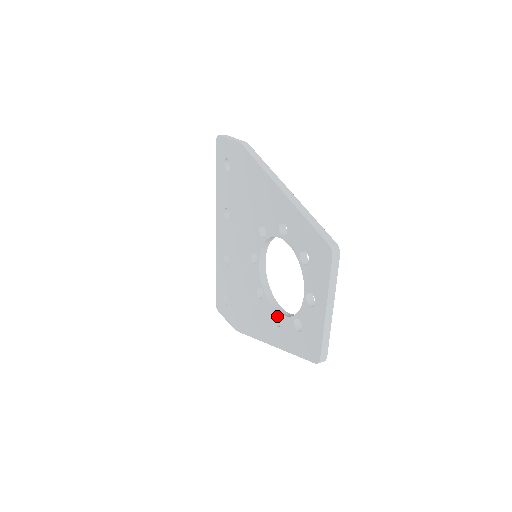
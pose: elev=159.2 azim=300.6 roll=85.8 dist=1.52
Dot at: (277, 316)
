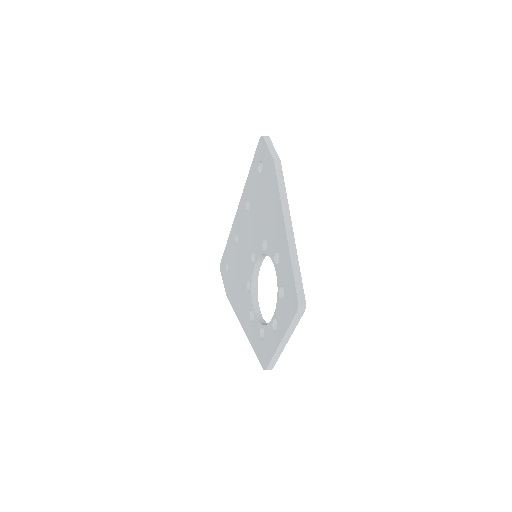
Dot at: occluded
